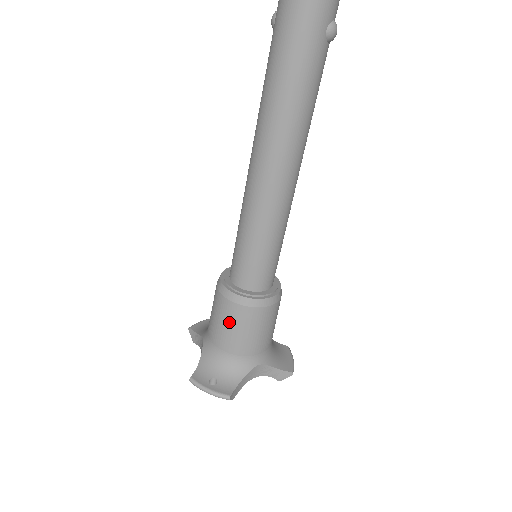
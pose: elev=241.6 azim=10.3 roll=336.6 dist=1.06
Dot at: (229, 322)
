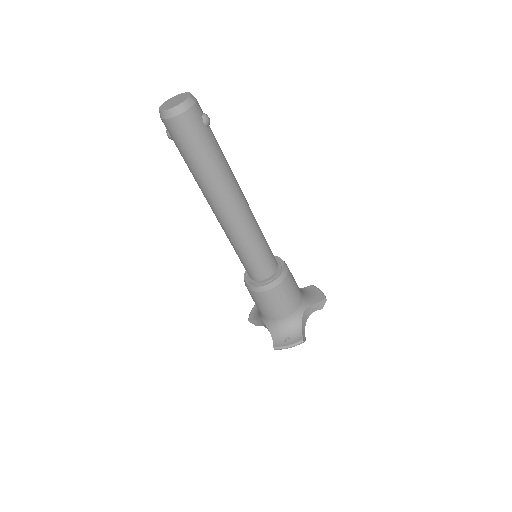
Dot at: (271, 303)
